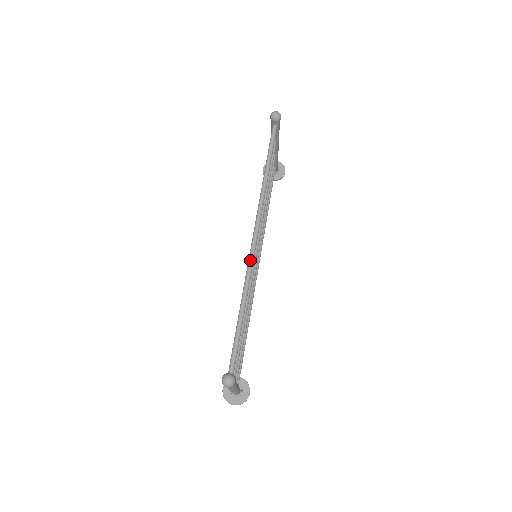
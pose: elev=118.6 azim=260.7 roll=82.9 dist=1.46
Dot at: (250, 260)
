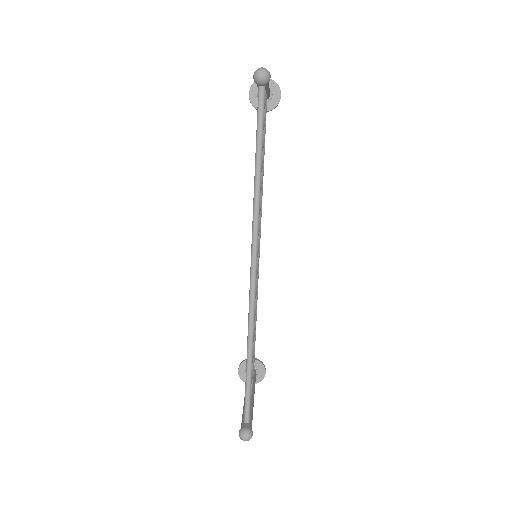
Dot at: (251, 301)
